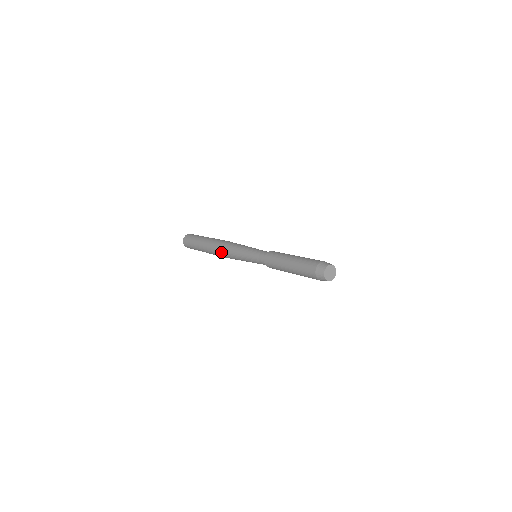
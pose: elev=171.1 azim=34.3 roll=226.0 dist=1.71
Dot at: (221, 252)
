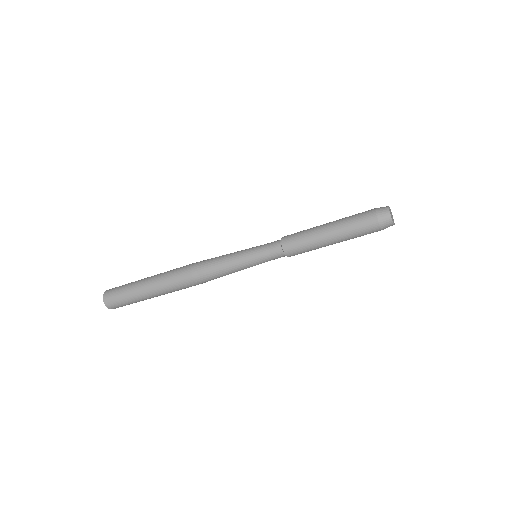
Dot at: (195, 263)
